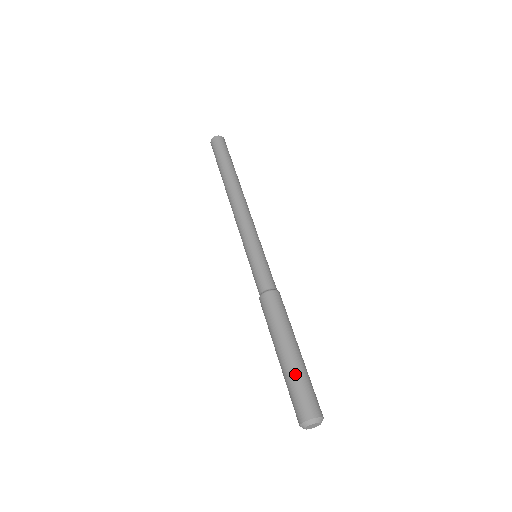
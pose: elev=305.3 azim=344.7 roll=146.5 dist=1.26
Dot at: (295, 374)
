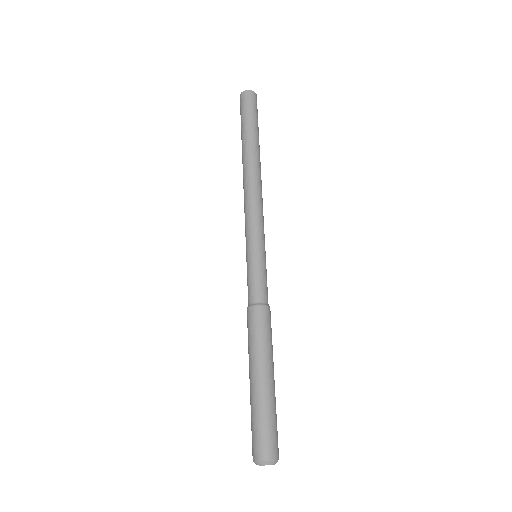
Dot at: (270, 408)
